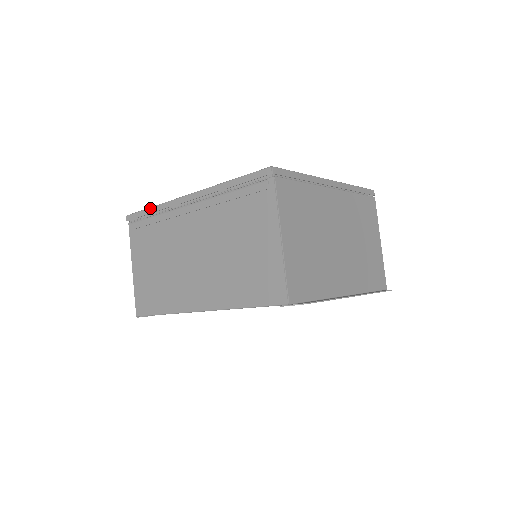
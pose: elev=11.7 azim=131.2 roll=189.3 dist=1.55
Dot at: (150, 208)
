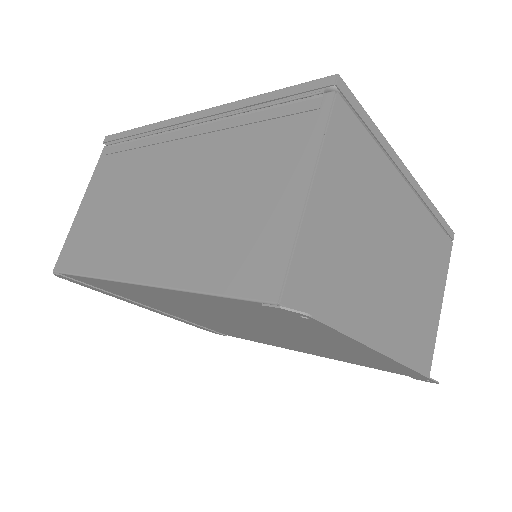
Dot at: (138, 128)
